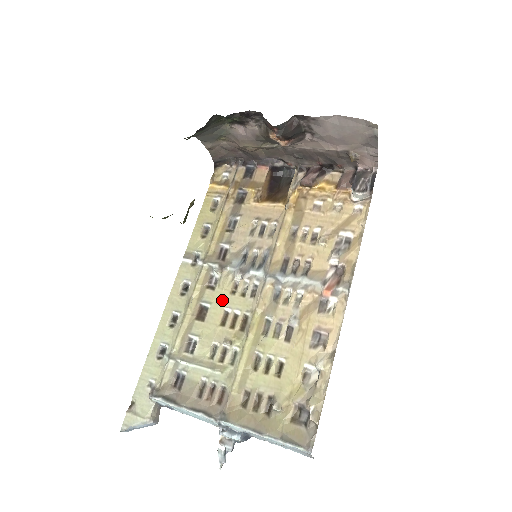
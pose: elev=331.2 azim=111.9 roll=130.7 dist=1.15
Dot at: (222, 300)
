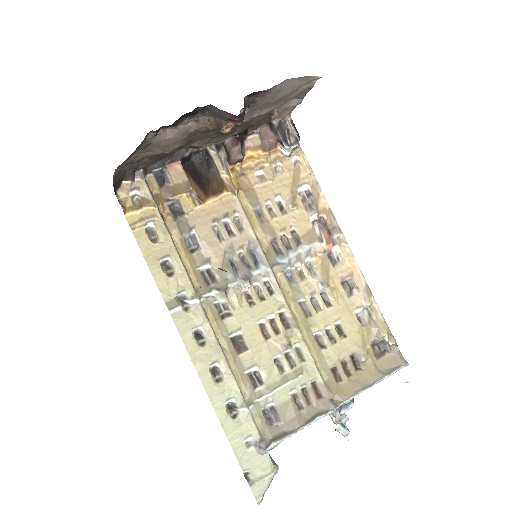
Dot at: (248, 318)
